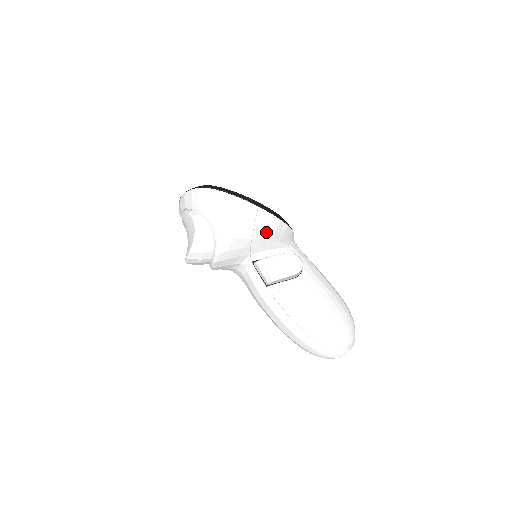
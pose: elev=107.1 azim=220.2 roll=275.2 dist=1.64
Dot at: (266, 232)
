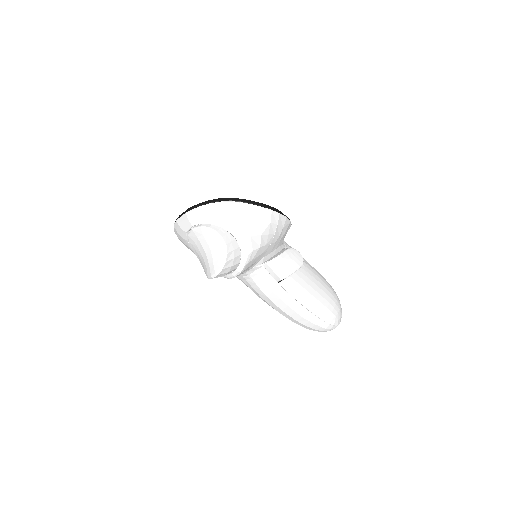
Dot at: (280, 234)
